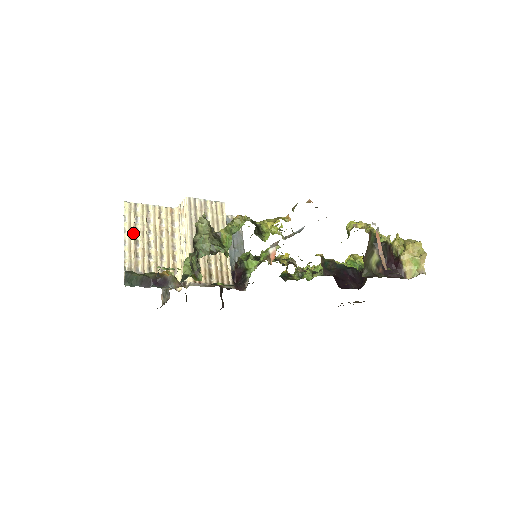
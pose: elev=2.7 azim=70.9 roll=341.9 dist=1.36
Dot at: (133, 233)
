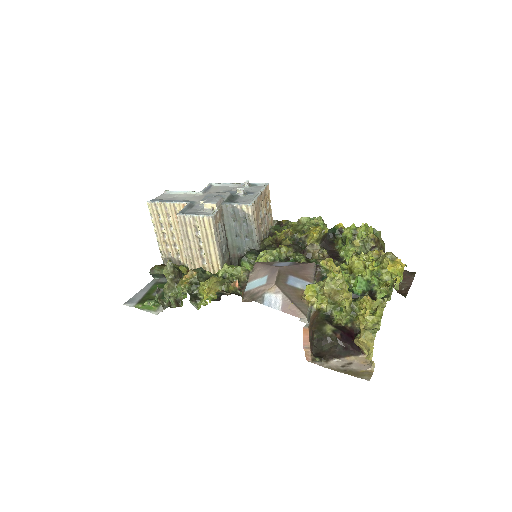
Dot at: (159, 228)
